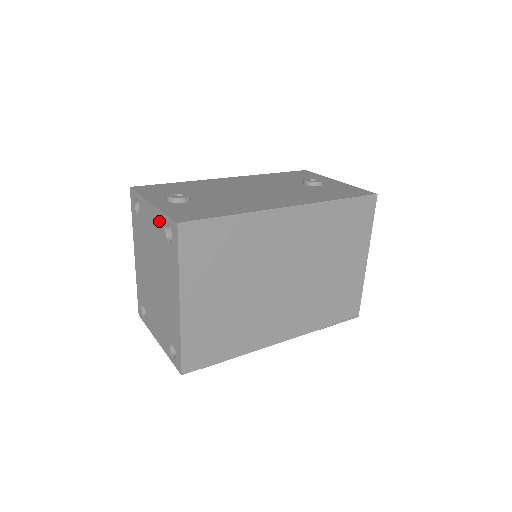
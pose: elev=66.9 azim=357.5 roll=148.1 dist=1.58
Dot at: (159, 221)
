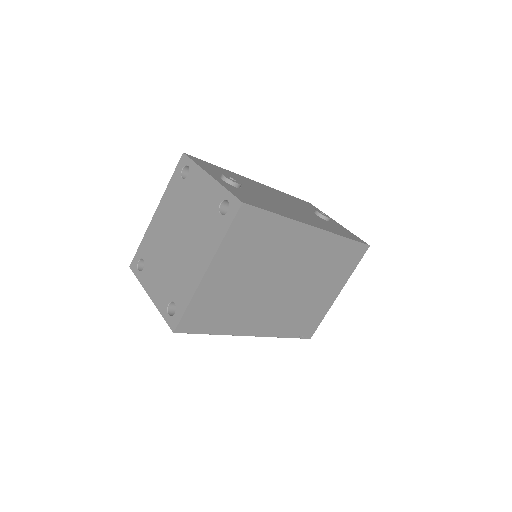
Dot at: (215, 193)
